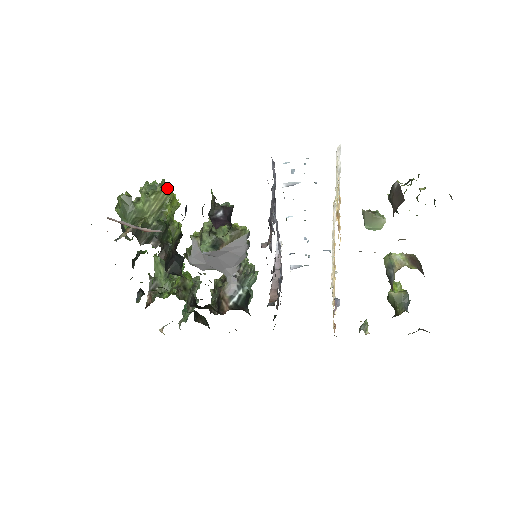
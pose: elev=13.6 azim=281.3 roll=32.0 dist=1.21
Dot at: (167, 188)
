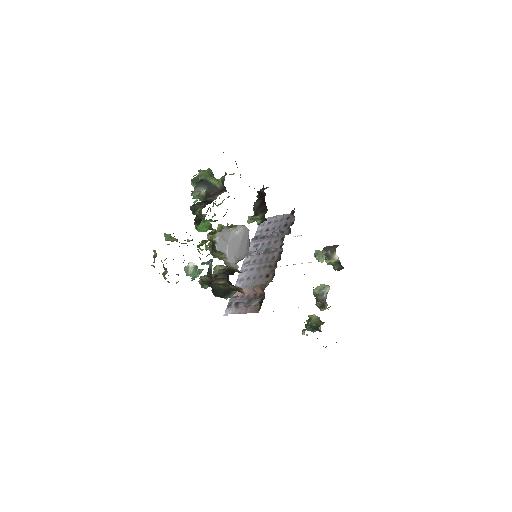
Dot at: occluded
